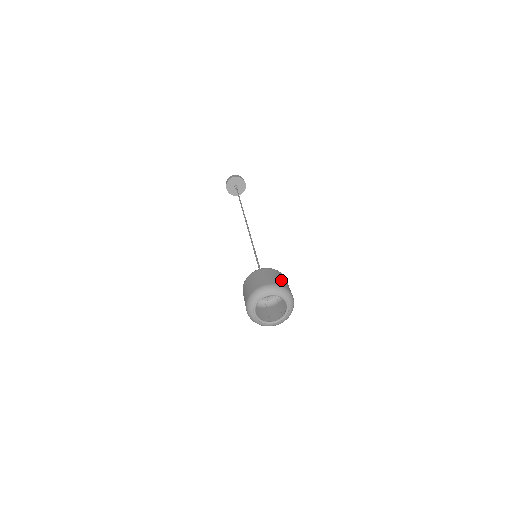
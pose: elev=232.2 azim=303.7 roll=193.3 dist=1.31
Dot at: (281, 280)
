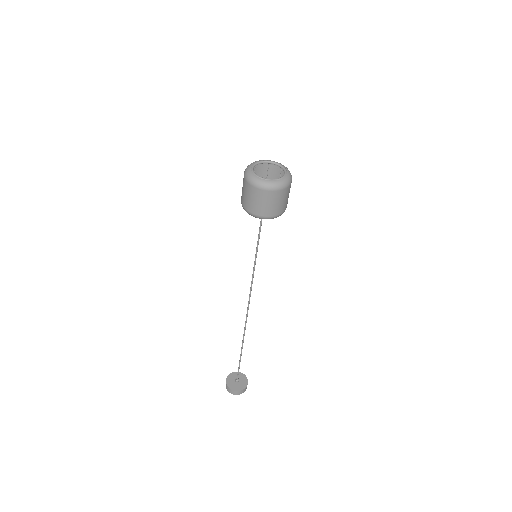
Dot at: (267, 174)
